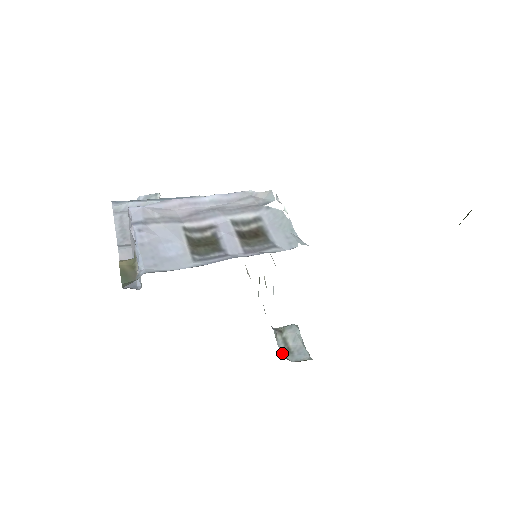
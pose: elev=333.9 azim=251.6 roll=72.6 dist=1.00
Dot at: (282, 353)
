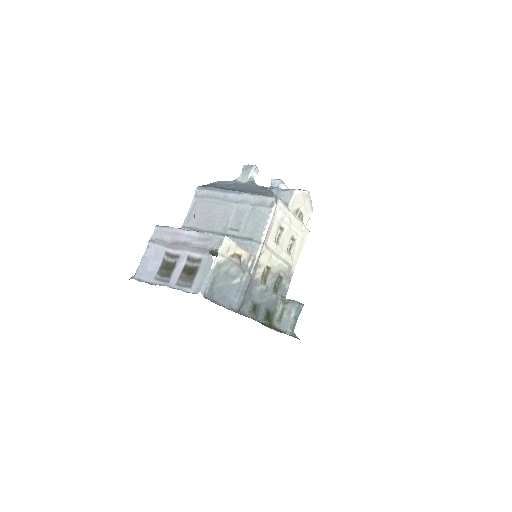
Dot at: (275, 318)
